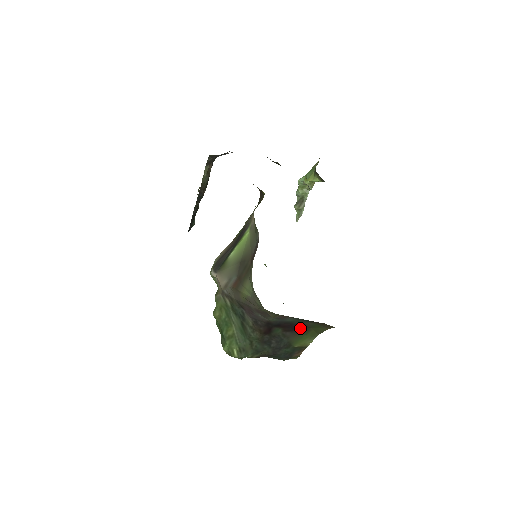
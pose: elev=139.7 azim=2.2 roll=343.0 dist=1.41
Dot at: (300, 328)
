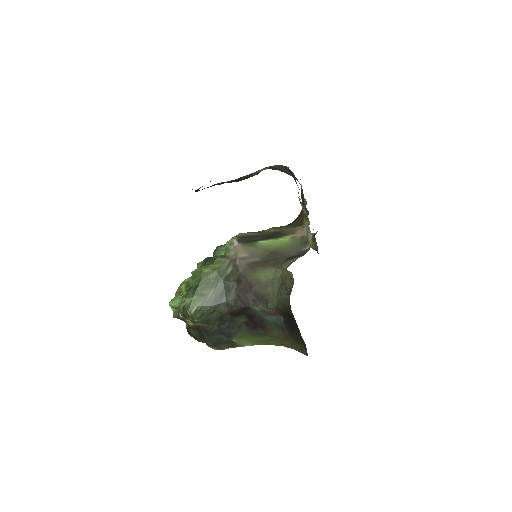
Dot at: (259, 330)
